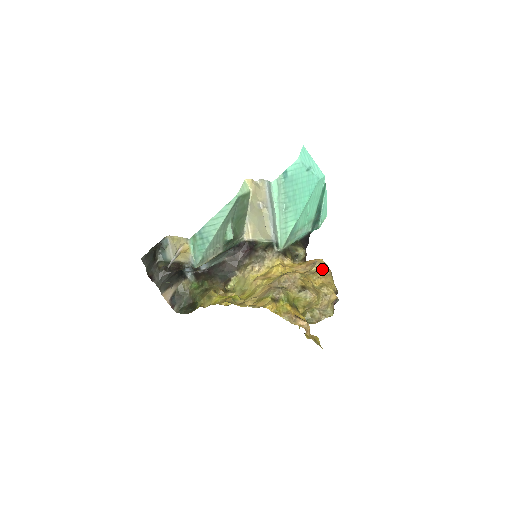
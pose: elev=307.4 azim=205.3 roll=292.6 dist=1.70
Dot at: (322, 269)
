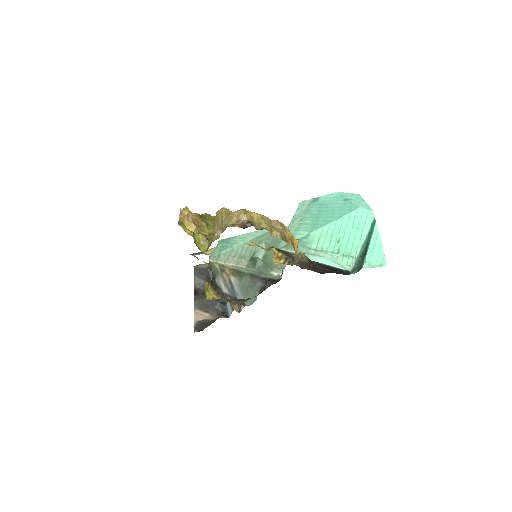
Dot at: occluded
